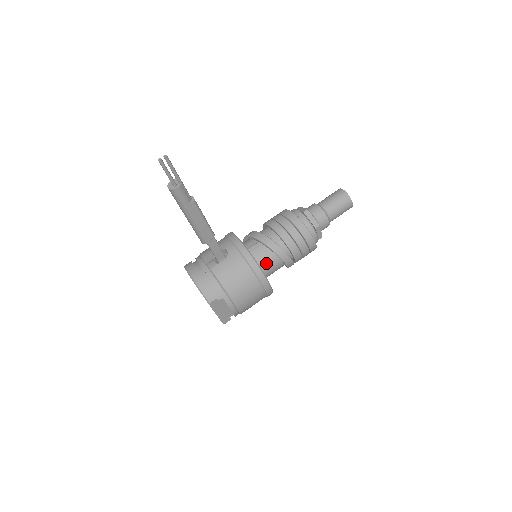
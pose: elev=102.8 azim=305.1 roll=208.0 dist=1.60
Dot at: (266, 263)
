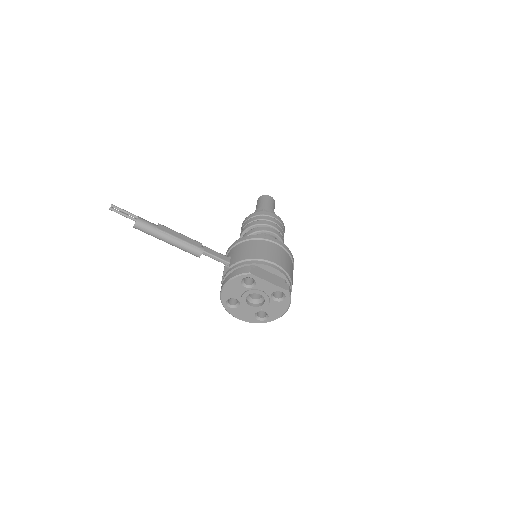
Dot at: occluded
